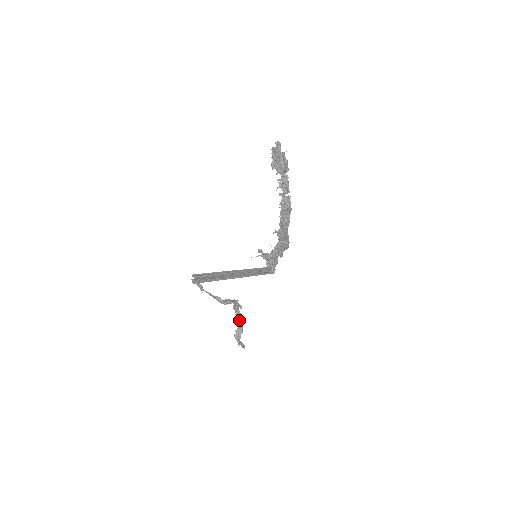
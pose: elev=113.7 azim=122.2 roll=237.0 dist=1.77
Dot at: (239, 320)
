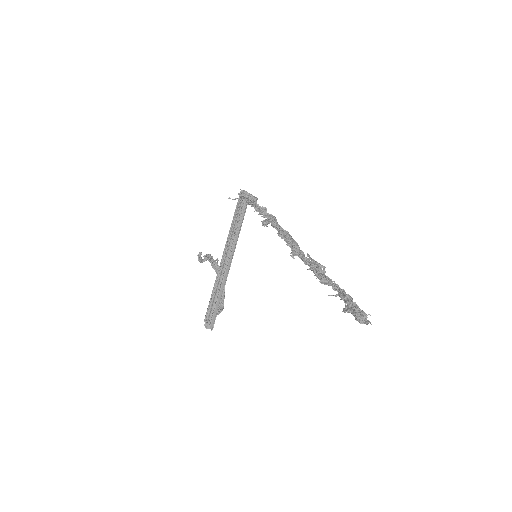
Dot at: occluded
